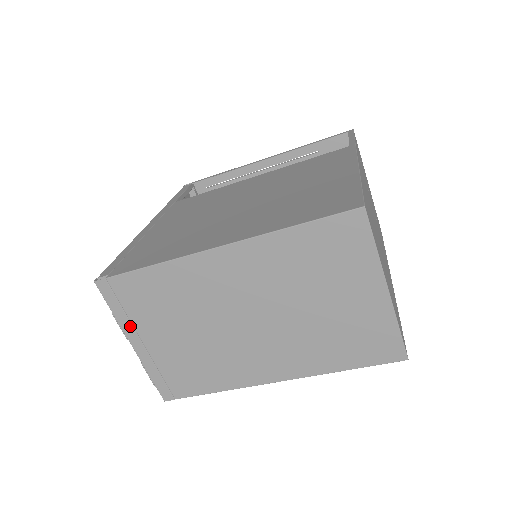
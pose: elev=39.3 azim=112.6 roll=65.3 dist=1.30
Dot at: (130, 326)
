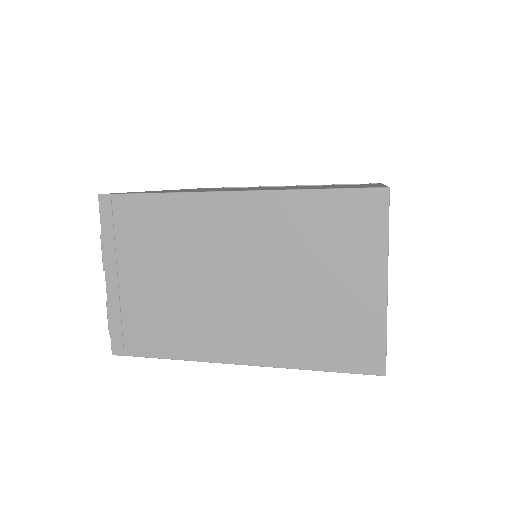
Dot at: (113, 254)
